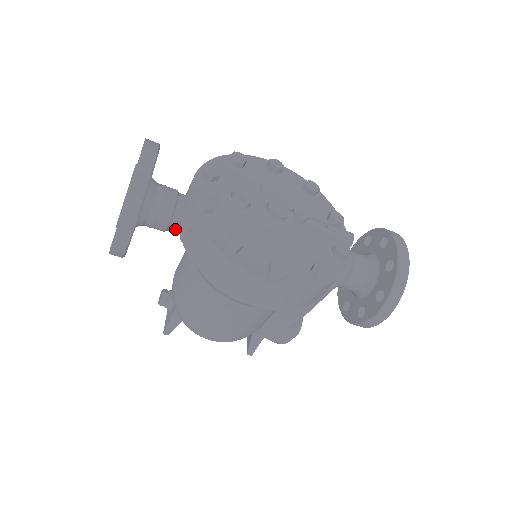
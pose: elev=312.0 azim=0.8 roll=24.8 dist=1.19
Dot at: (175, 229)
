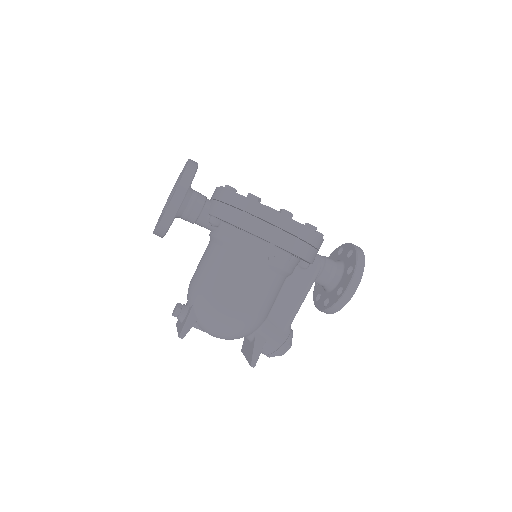
Dot at: (205, 215)
